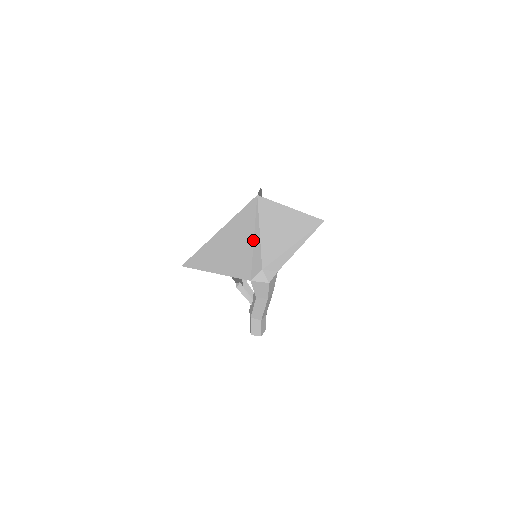
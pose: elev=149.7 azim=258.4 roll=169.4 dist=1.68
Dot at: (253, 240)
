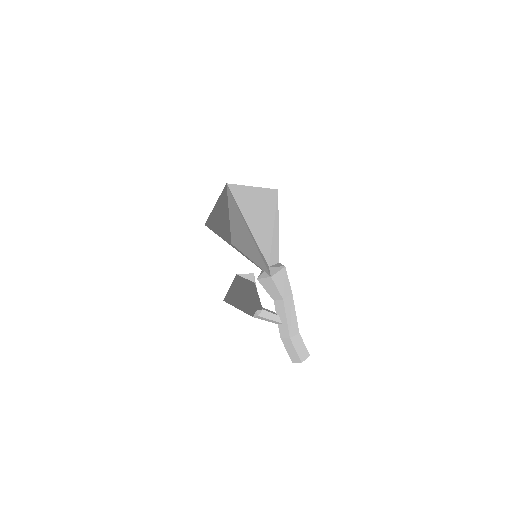
Dot at: (248, 230)
